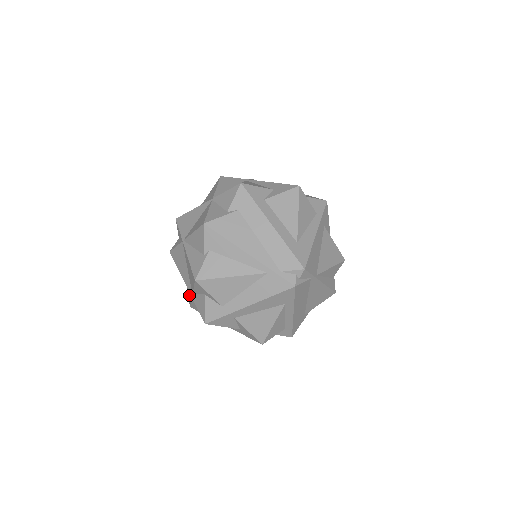
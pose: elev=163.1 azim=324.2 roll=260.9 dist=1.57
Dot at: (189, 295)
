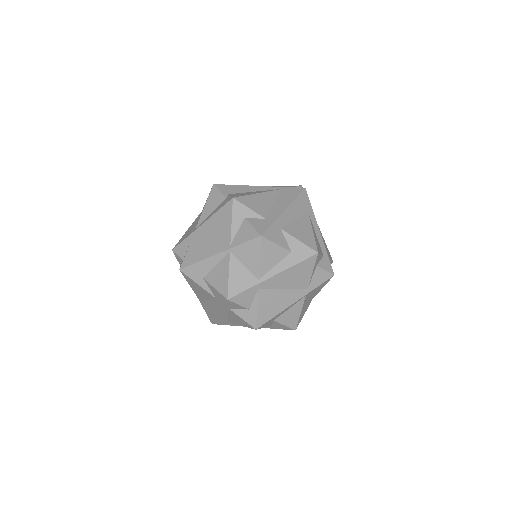
Dot at: (222, 277)
